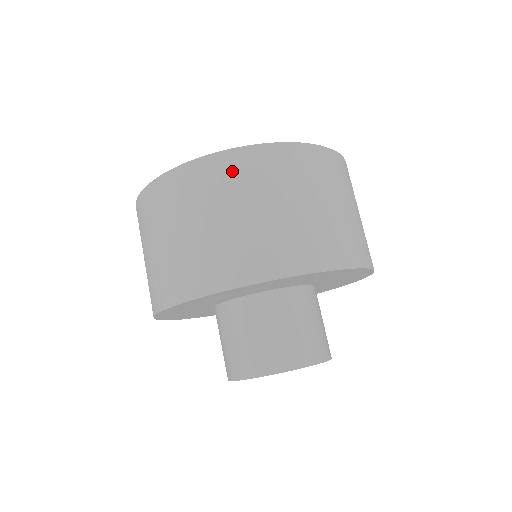
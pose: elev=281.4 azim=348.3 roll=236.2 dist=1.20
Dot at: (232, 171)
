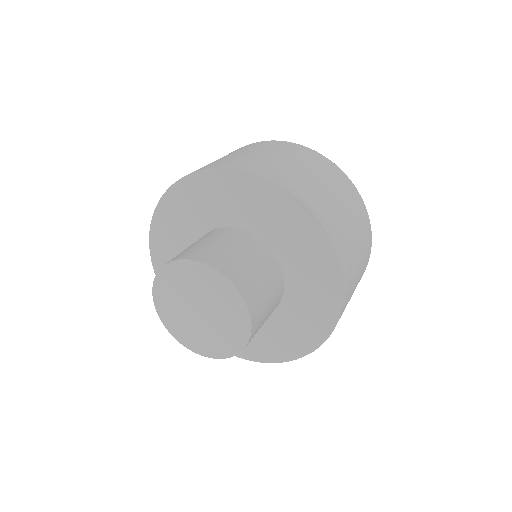
Dot at: occluded
